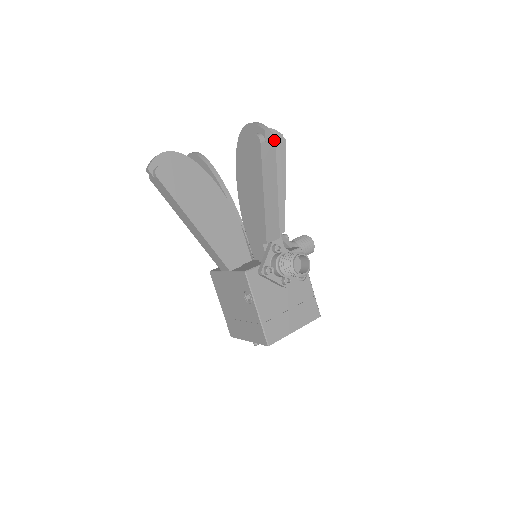
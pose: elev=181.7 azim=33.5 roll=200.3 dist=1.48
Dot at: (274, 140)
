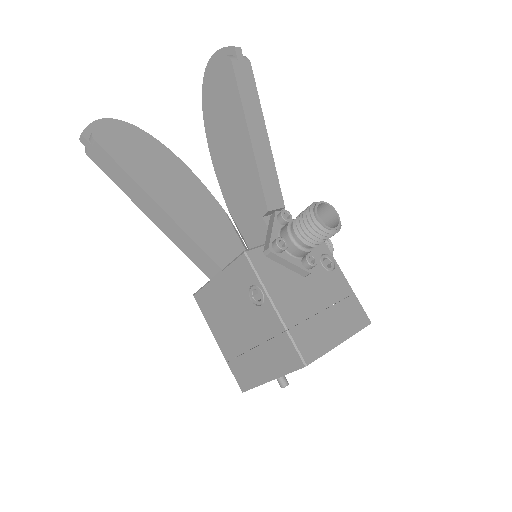
Dot at: (249, 64)
